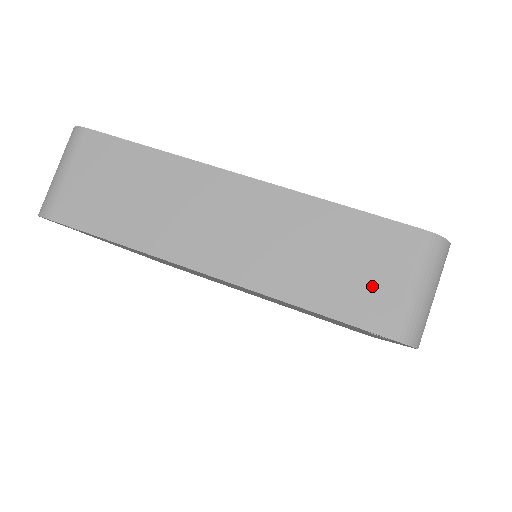
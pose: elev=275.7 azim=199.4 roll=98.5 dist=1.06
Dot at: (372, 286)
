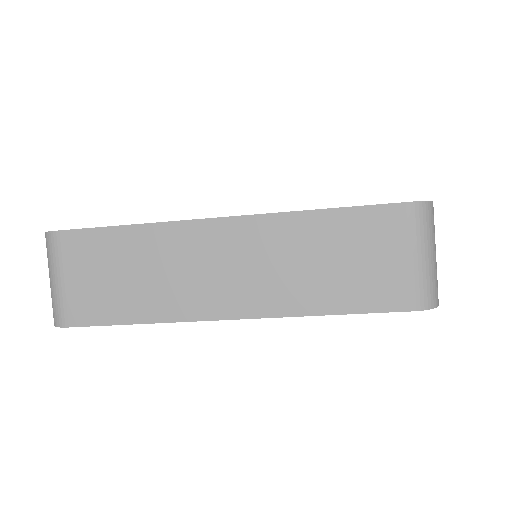
Dot at: (379, 272)
